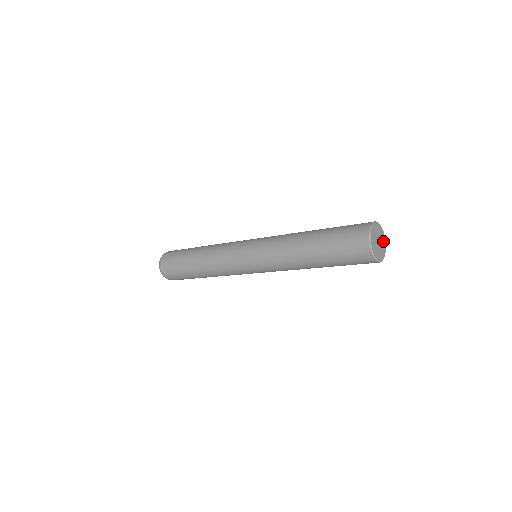
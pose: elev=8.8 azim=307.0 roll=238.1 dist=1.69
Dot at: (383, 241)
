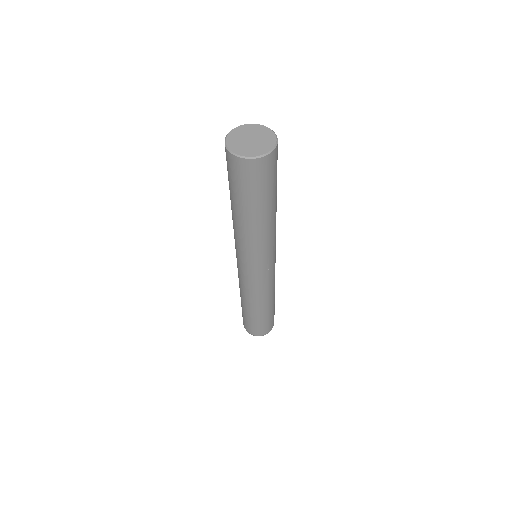
Dot at: (257, 130)
